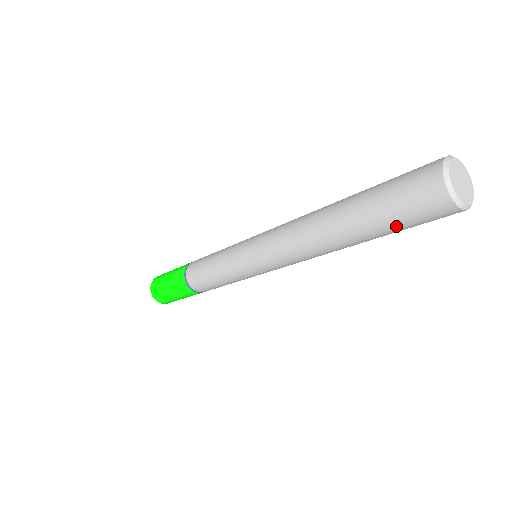
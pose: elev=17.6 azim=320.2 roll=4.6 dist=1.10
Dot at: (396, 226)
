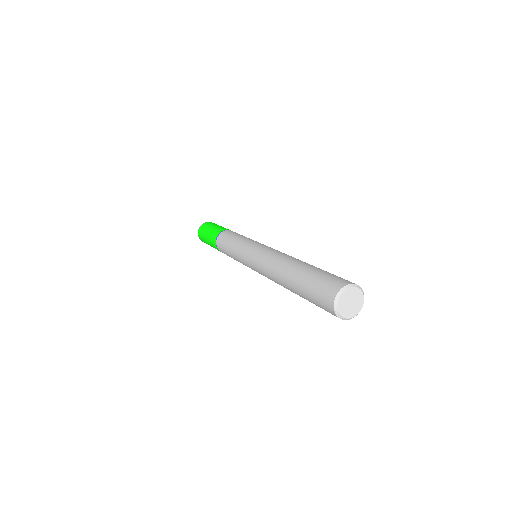
Dot at: occluded
